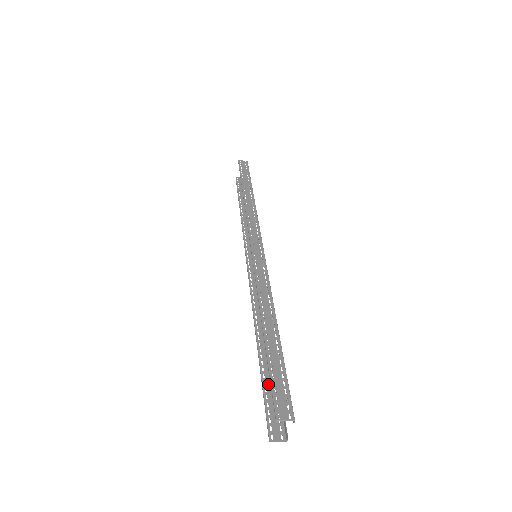
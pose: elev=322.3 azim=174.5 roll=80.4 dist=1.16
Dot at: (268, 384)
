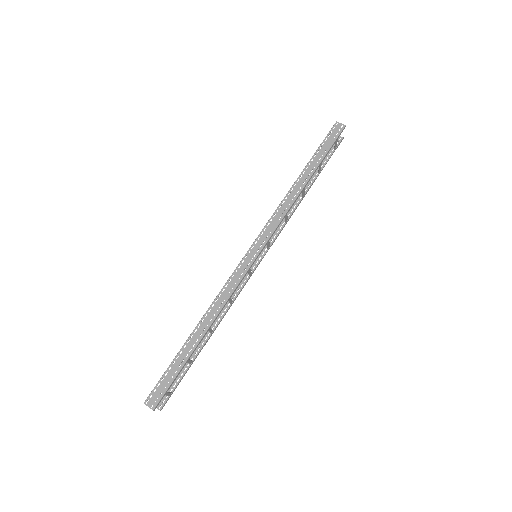
Dot at: occluded
